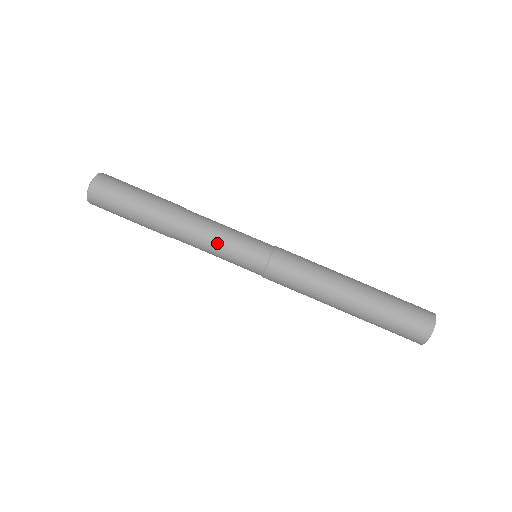
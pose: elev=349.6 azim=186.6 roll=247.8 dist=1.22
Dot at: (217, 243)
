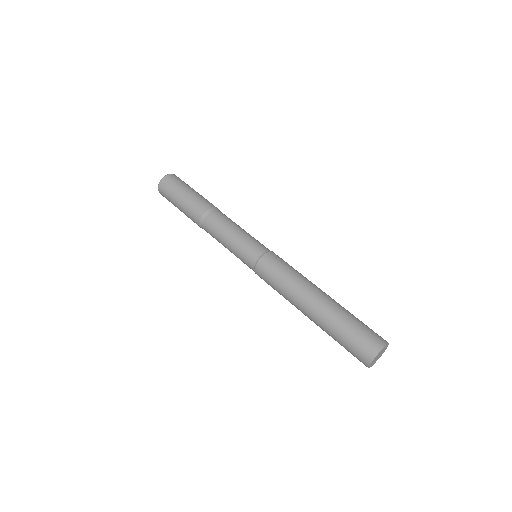
Dot at: (225, 242)
